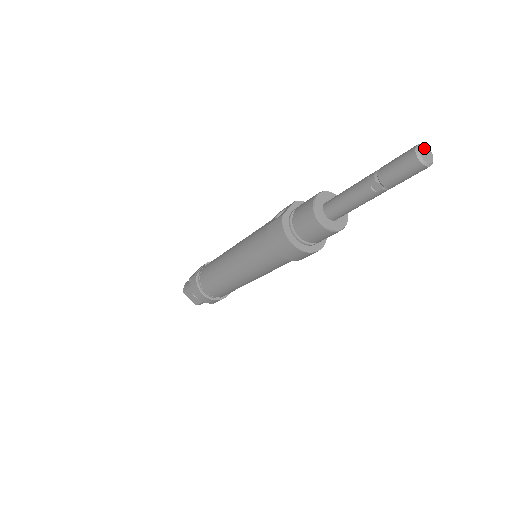
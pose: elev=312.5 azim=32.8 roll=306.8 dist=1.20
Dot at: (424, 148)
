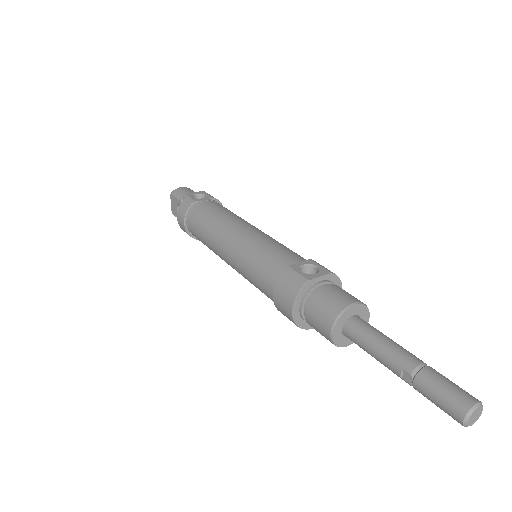
Dot at: (479, 410)
